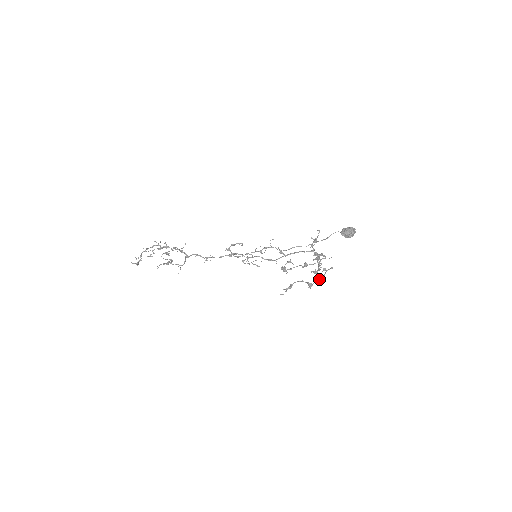
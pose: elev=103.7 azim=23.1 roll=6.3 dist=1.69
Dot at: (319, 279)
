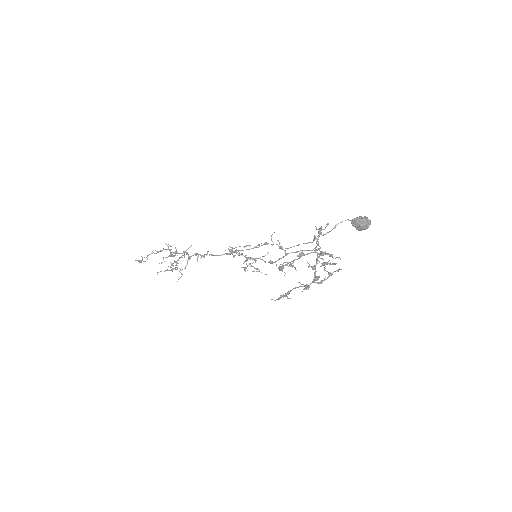
Dot at: (317, 276)
